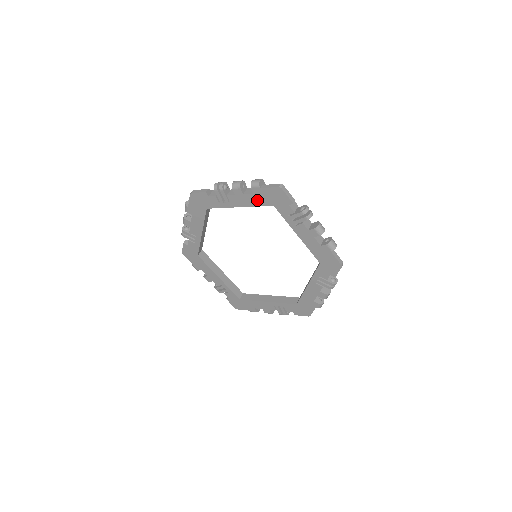
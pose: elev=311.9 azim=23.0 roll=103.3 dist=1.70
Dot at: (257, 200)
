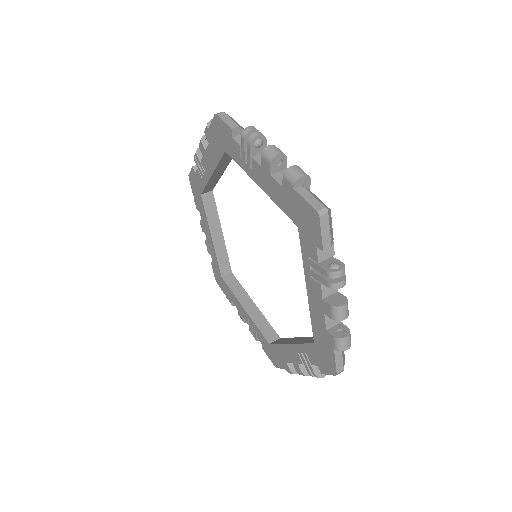
Dot at: (283, 199)
